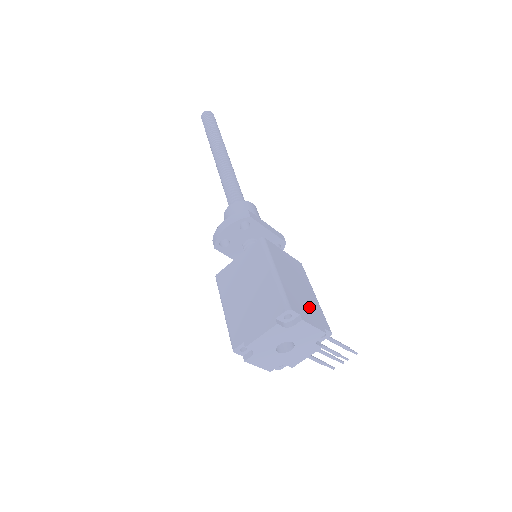
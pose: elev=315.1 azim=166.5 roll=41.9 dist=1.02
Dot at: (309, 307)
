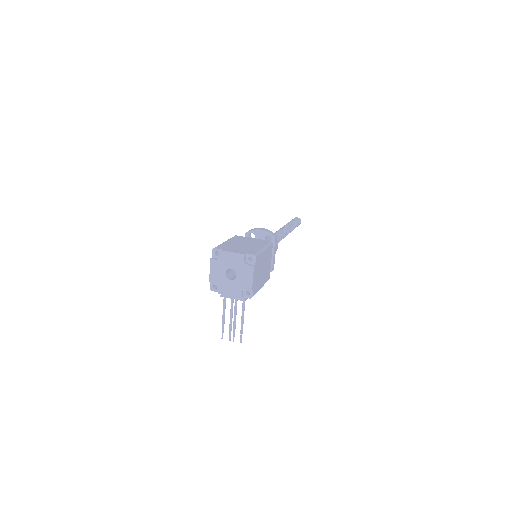
Dot at: (258, 277)
